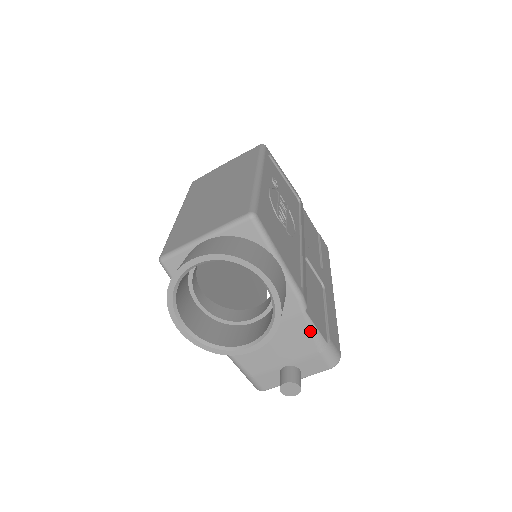
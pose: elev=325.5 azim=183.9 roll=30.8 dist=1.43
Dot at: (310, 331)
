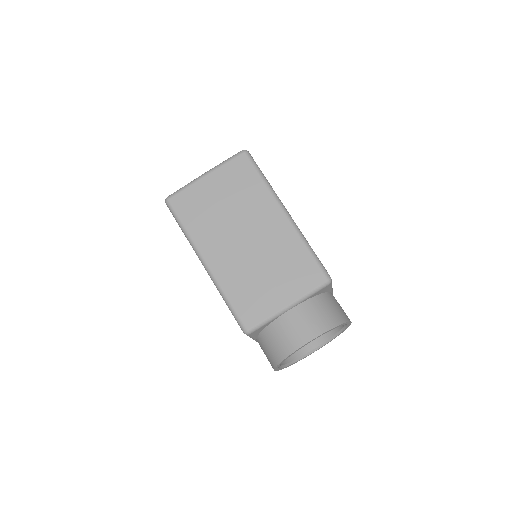
Dot at: occluded
